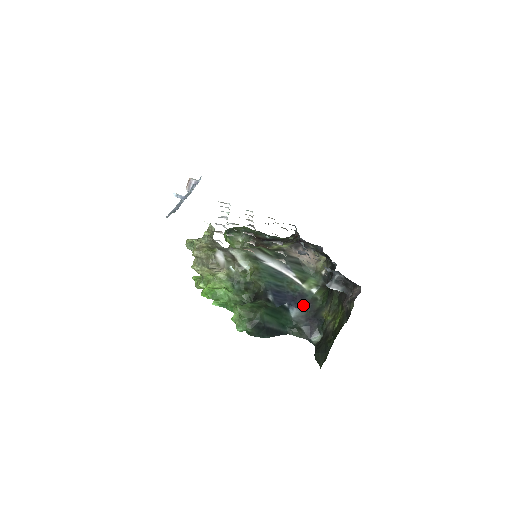
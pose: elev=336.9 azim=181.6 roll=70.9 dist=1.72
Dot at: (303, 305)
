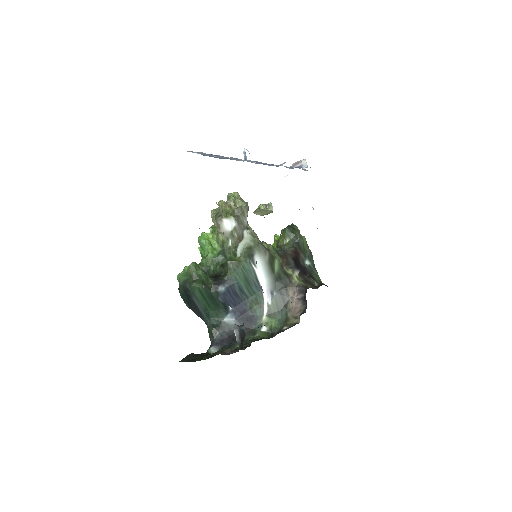
Dot at: occluded
